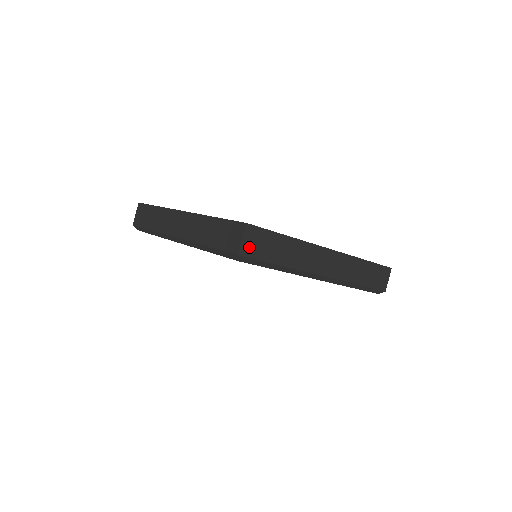
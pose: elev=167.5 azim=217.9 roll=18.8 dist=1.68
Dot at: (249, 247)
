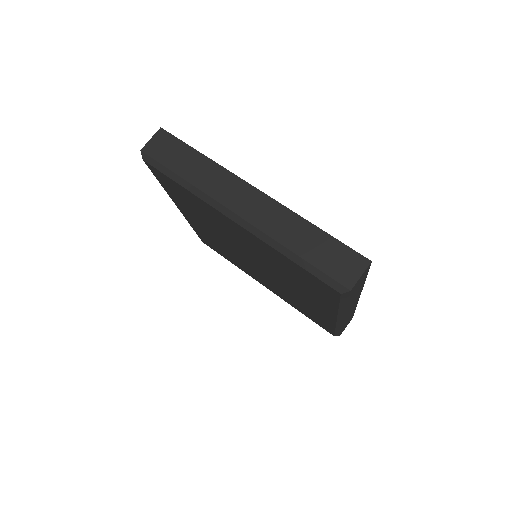
Dot at: (356, 284)
